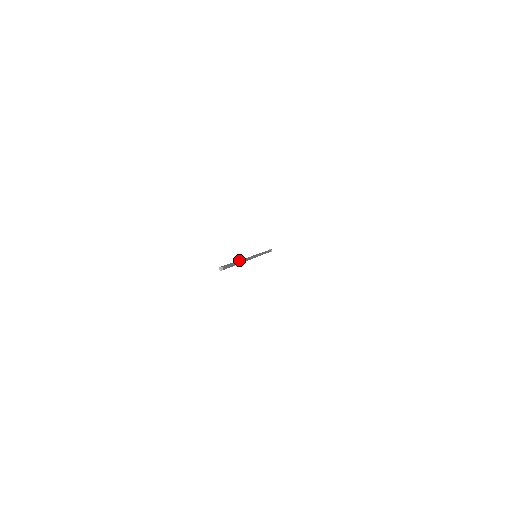
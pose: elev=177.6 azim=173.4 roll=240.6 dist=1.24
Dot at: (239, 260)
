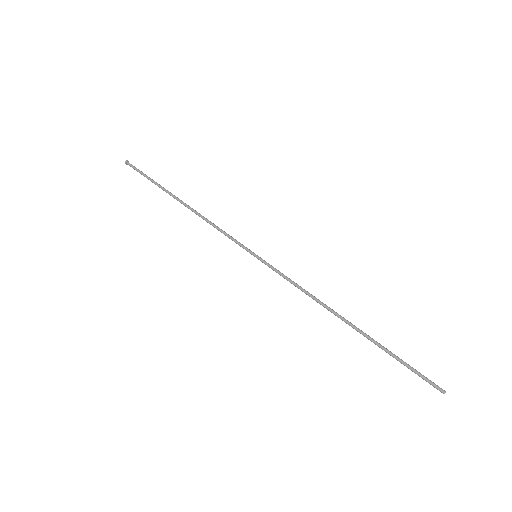
Dot at: (363, 334)
